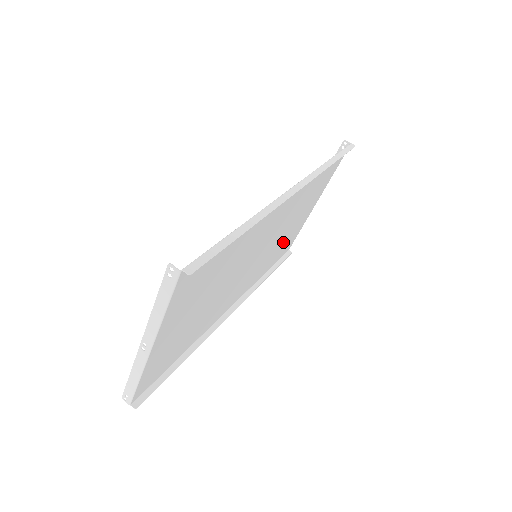
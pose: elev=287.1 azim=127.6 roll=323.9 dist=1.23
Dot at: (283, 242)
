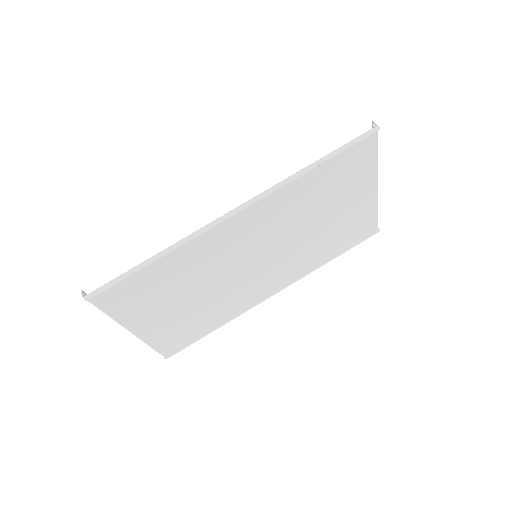
Dot at: (331, 230)
